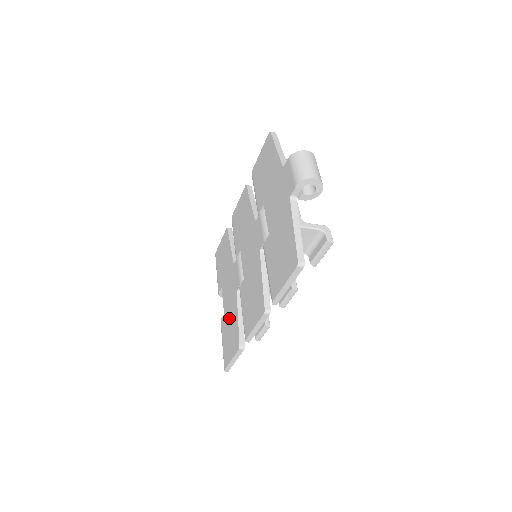
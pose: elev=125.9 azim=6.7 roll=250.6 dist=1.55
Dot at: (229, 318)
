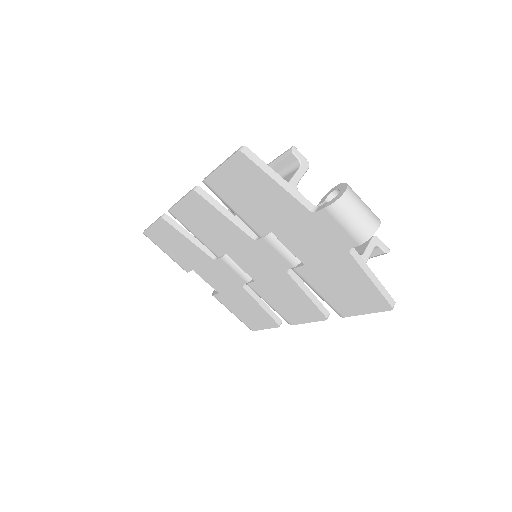
Dot at: (237, 301)
